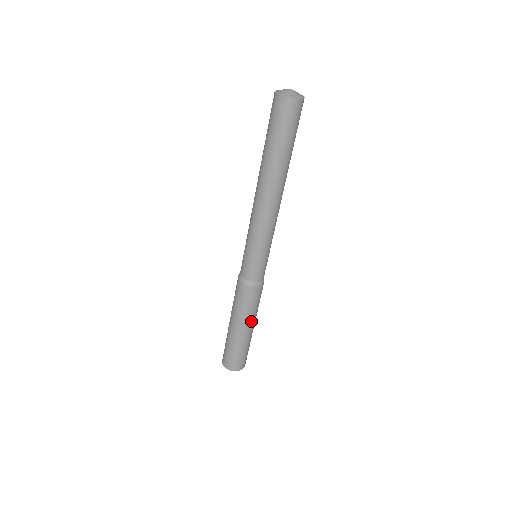
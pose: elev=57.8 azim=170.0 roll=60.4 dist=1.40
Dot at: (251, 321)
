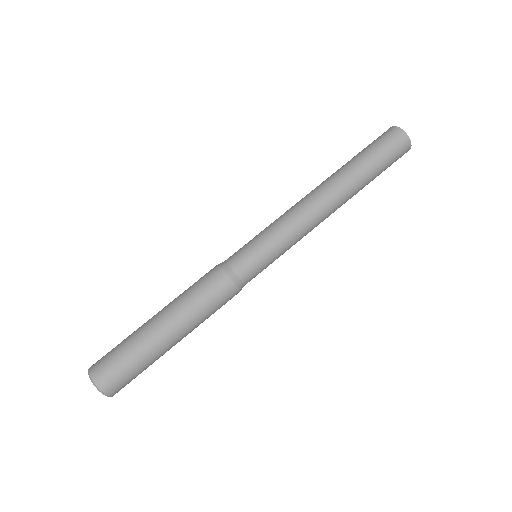
Dot at: (187, 327)
